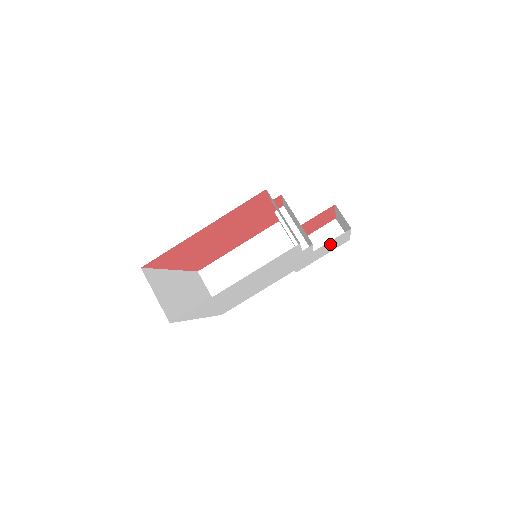
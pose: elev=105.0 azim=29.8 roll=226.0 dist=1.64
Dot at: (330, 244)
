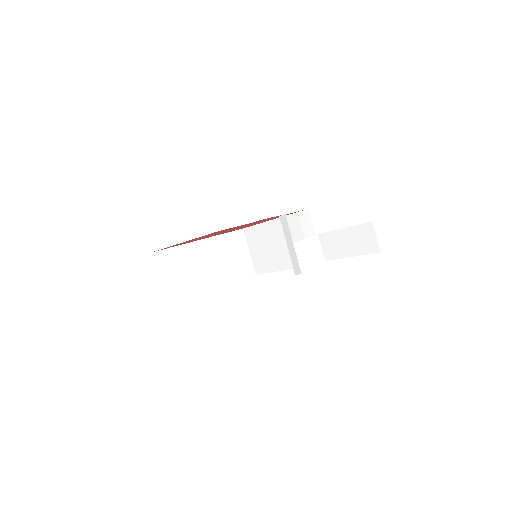
Dot at: occluded
